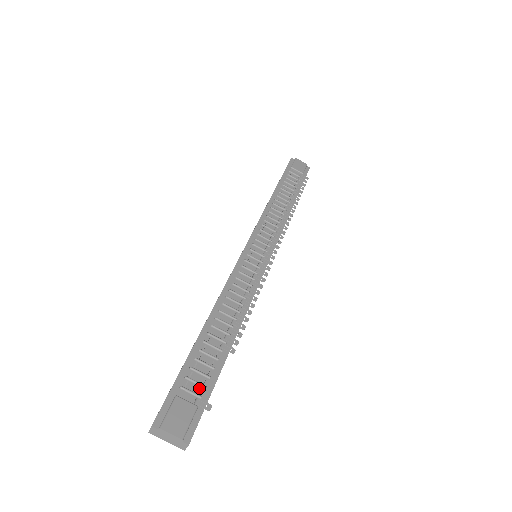
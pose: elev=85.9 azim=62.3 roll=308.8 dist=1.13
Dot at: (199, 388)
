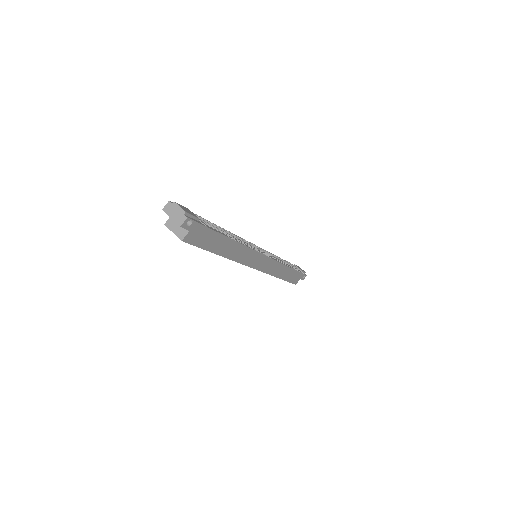
Dot at: occluded
